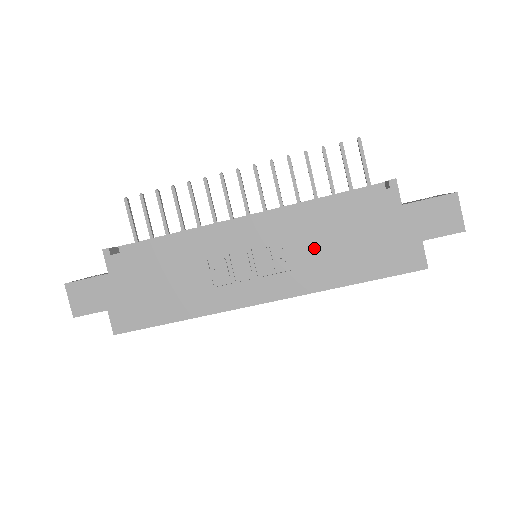
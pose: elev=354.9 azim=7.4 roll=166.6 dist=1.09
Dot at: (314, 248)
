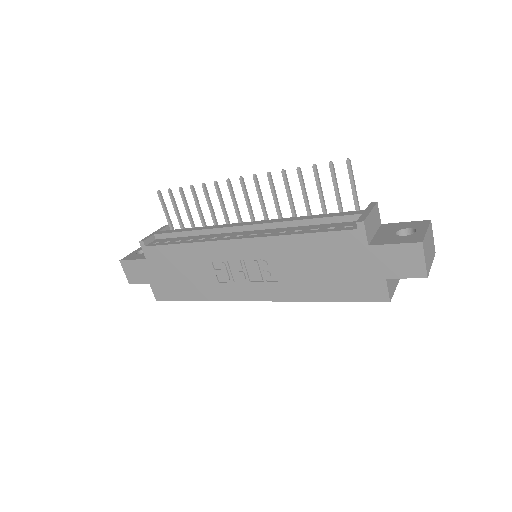
Dot at: (292, 268)
